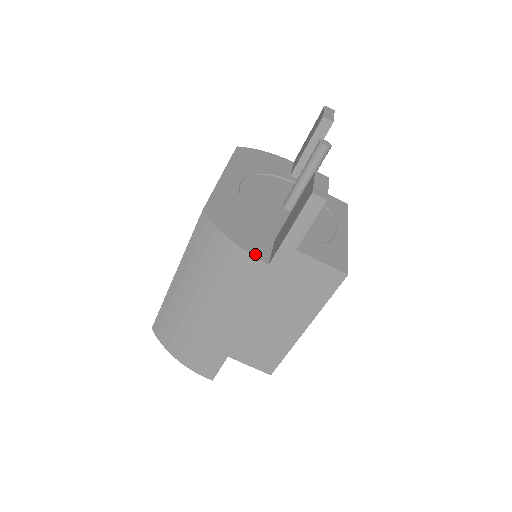
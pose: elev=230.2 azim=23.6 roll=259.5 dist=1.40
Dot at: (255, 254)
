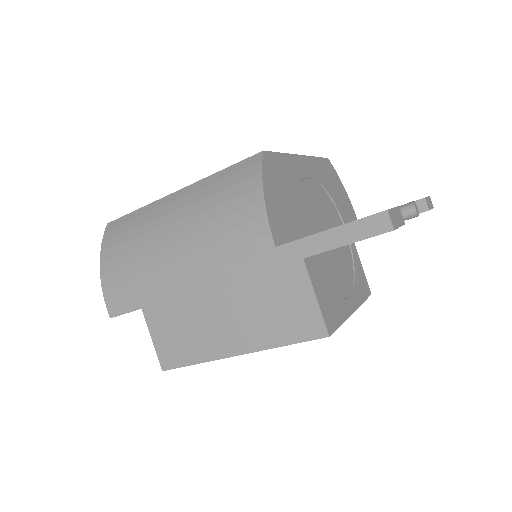
Dot at: (273, 227)
